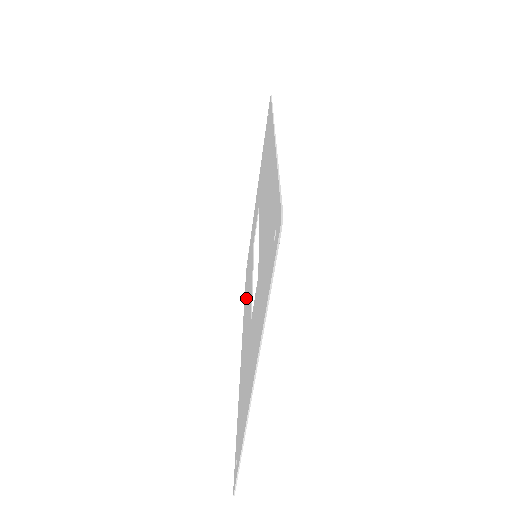
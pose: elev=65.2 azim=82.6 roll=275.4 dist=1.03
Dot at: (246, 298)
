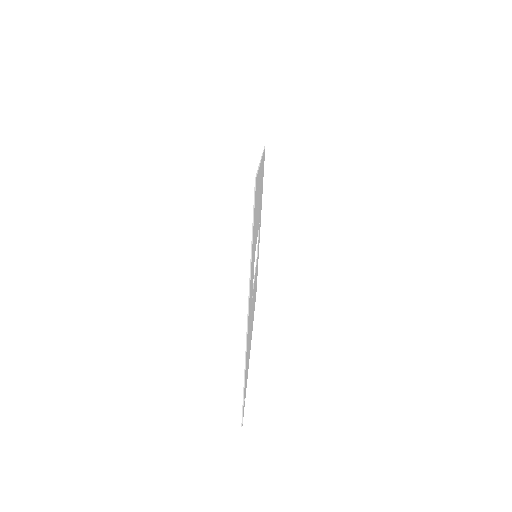
Dot at: occluded
